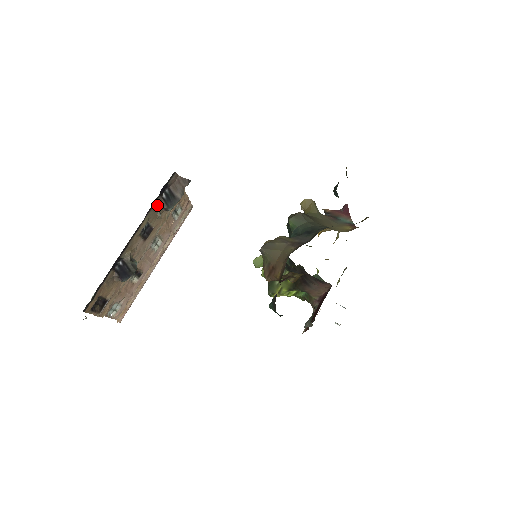
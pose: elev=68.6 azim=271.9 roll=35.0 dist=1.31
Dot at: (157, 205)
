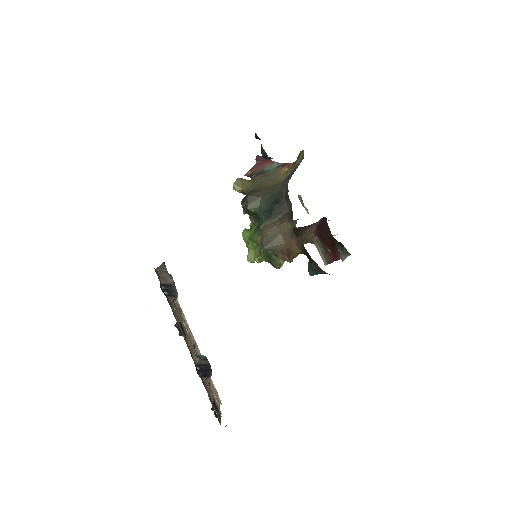
Dot at: (170, 304)
